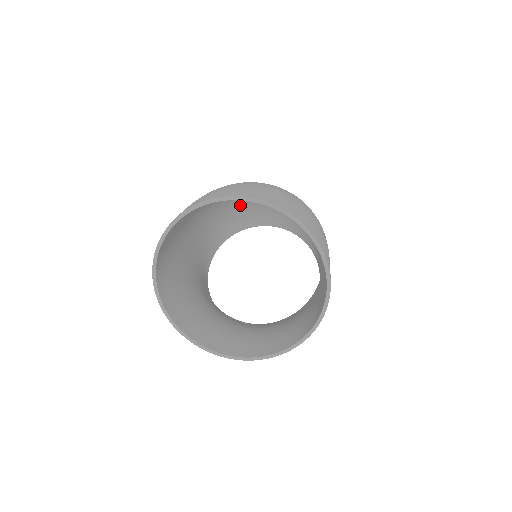
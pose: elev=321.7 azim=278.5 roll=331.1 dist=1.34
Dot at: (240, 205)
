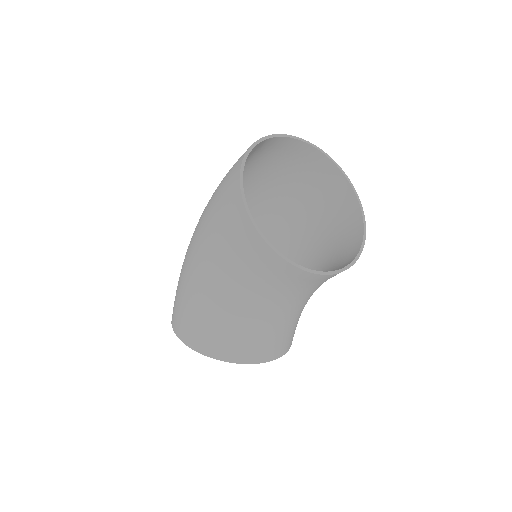
Dot at: occluded
